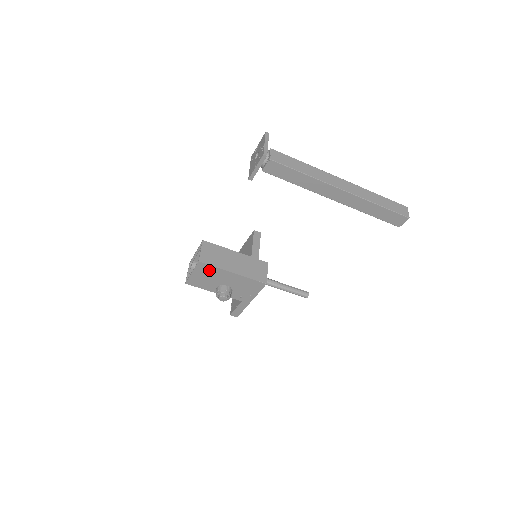
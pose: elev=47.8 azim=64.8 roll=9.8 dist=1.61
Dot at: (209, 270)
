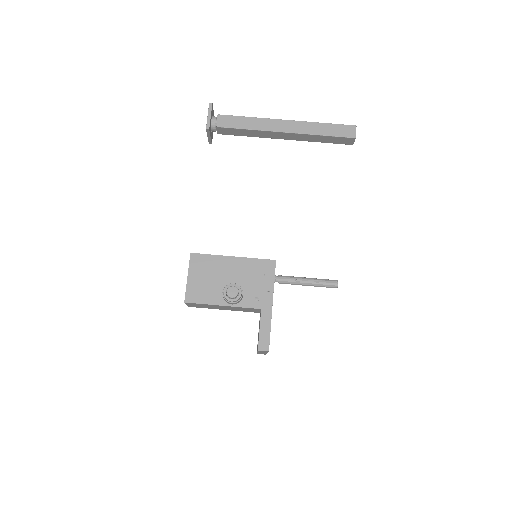
Dot at: (205, 264)
